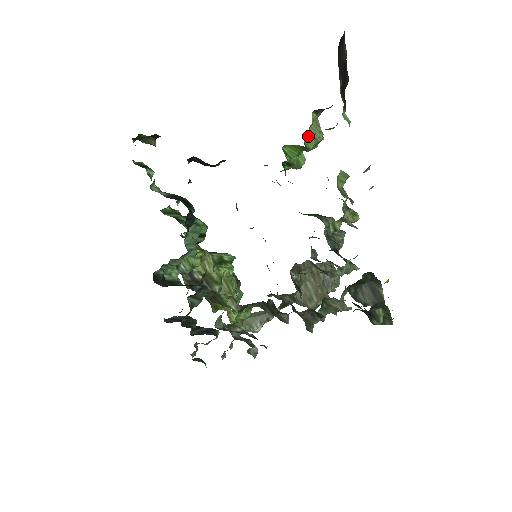
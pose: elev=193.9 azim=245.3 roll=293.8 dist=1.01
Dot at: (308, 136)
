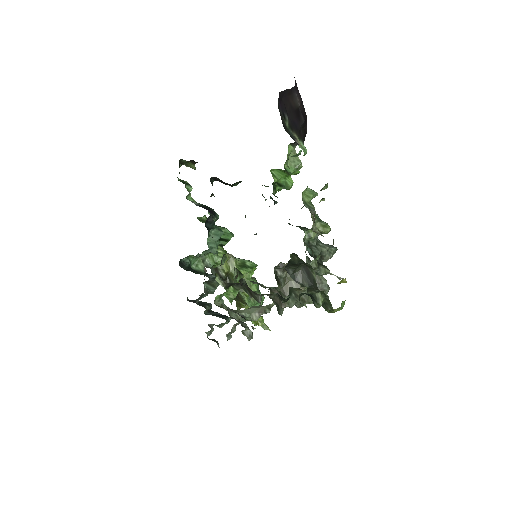
Dot at: (288, 163)
